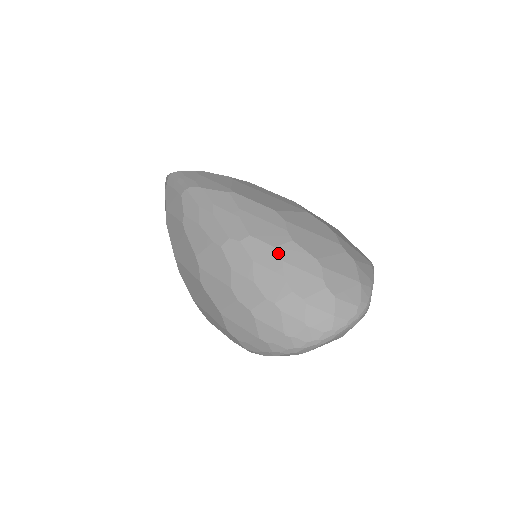
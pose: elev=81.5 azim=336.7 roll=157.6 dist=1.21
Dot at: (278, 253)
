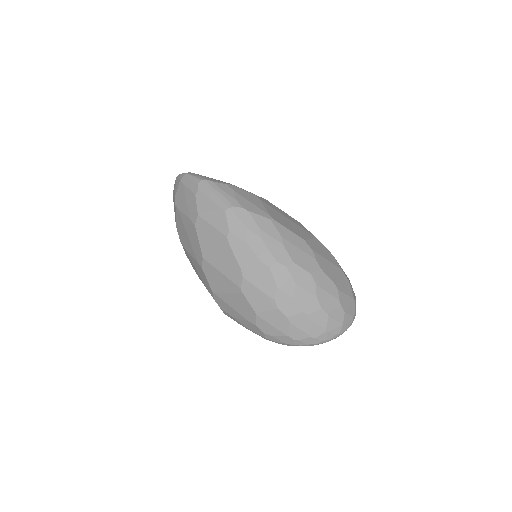
Dot at: (313, 279)
